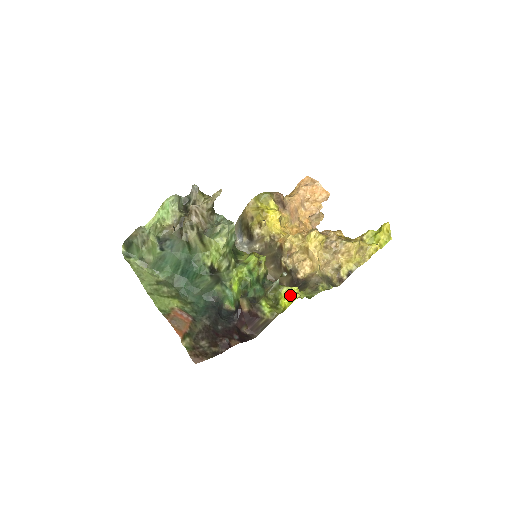
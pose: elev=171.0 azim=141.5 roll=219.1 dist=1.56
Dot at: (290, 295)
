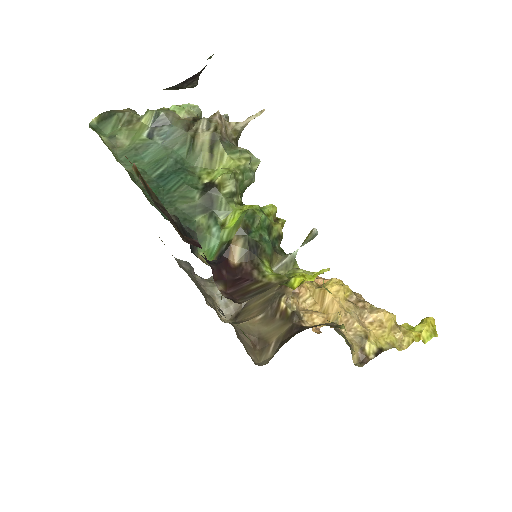
Dot at: (311, 275)
